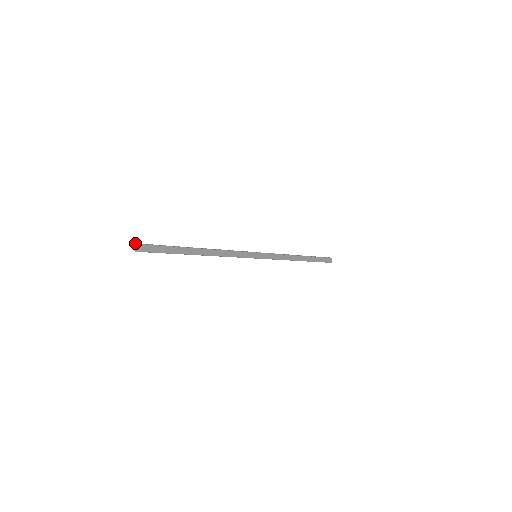
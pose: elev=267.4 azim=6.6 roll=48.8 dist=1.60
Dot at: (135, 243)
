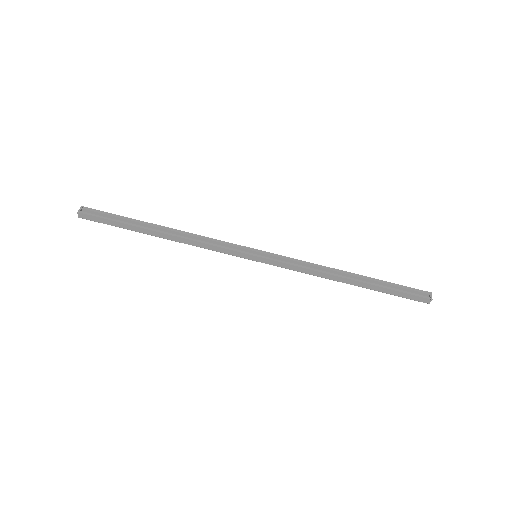
Dot at: (81, 206)
